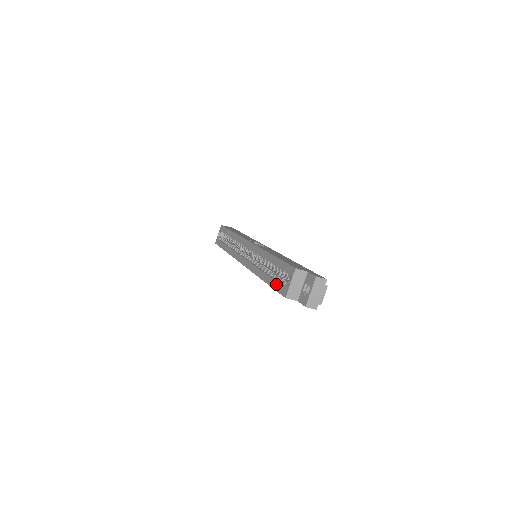
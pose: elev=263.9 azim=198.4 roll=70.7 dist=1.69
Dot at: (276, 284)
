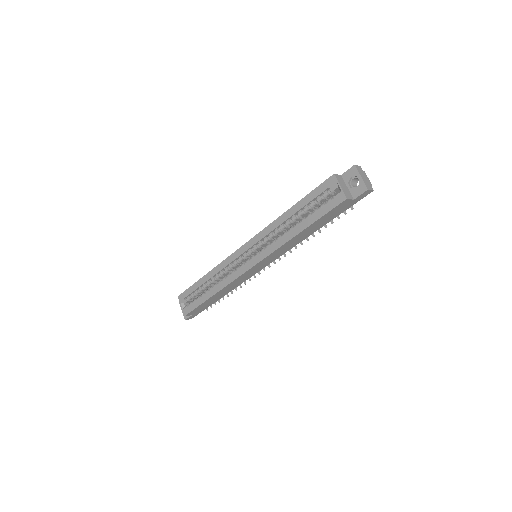
Dot at: (323, 209)
